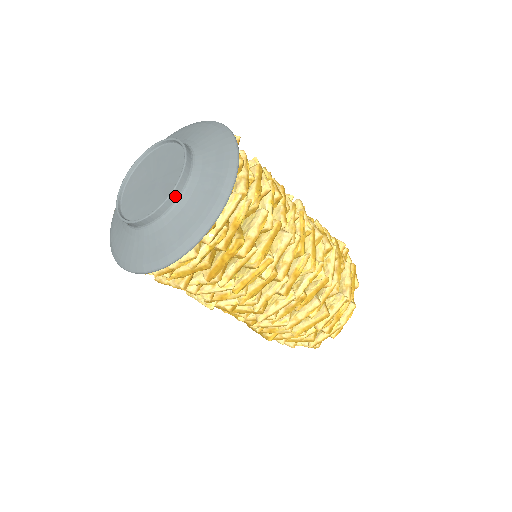
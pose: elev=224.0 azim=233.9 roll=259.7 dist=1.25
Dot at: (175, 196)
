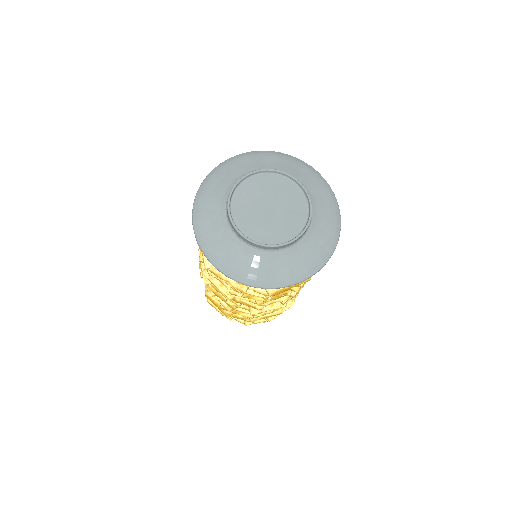
Dot at: (298, 239)
